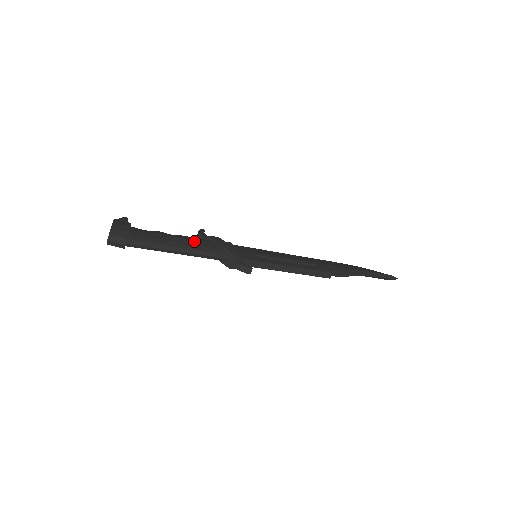
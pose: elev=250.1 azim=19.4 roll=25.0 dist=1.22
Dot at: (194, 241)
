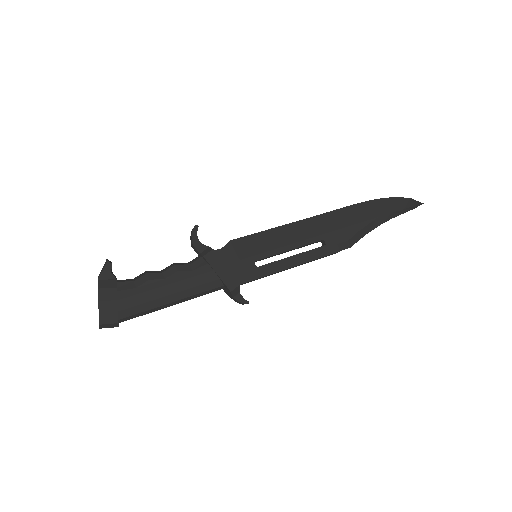
Dot at: (187, 282)
